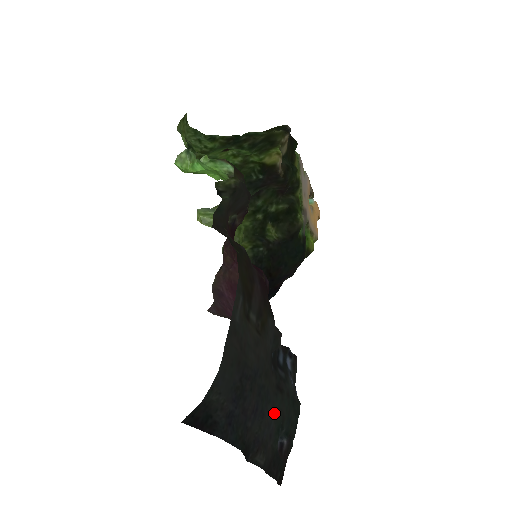
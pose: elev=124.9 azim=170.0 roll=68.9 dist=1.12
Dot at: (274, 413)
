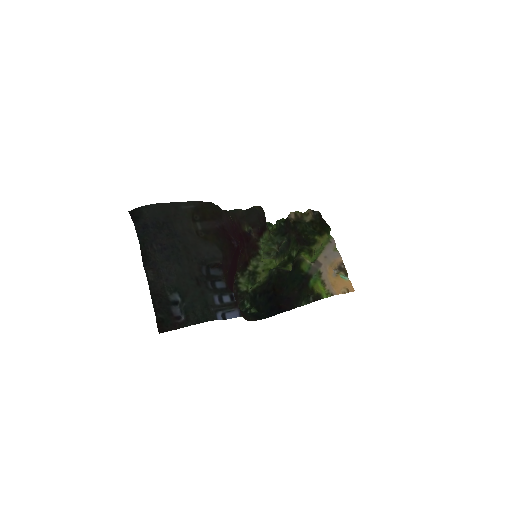
Dot at: (181, 279)
